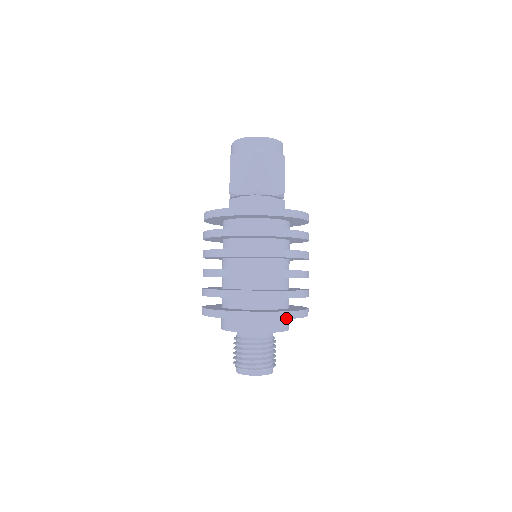
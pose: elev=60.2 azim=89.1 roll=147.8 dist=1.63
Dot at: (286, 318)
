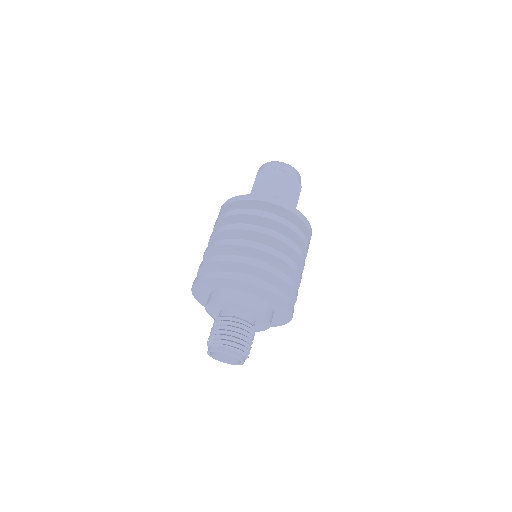
Dot at: (278, 296)
